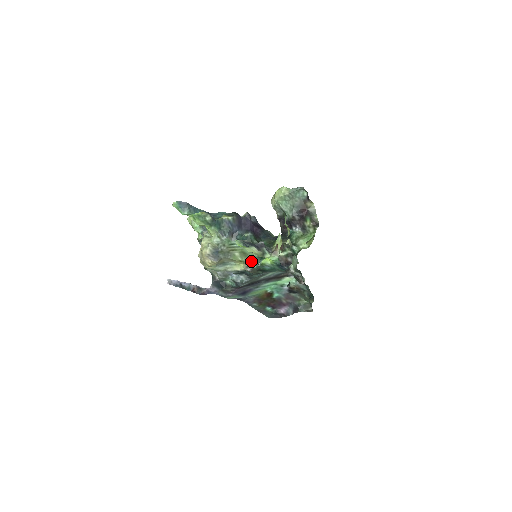
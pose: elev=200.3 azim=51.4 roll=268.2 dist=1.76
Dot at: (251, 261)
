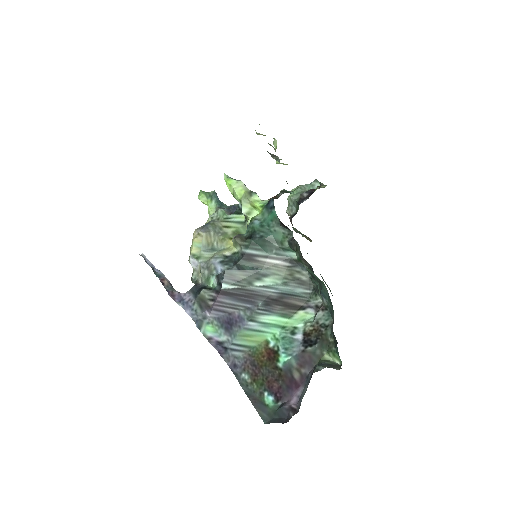
Dot at: occluded
